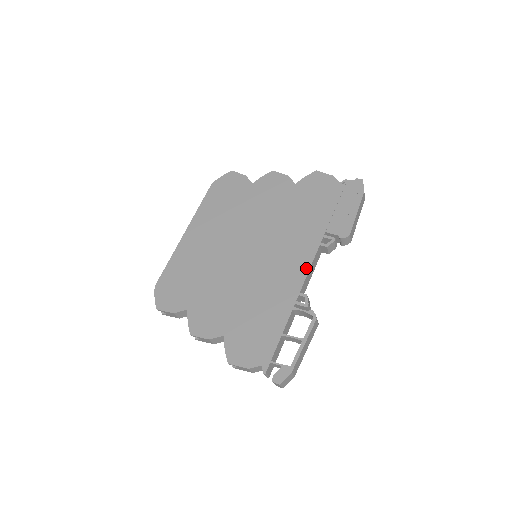
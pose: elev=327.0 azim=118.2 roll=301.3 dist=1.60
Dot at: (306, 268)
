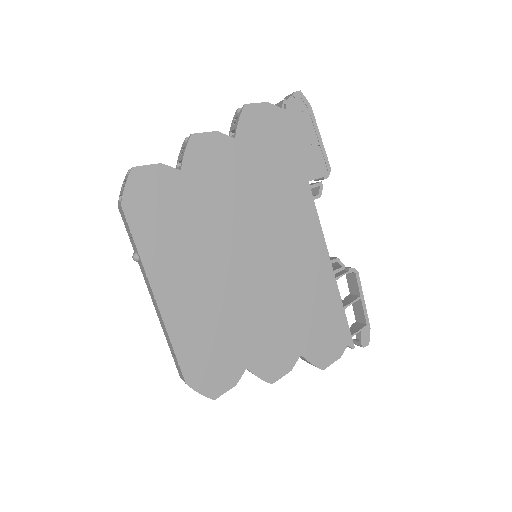
Dot at: (319, 233)
